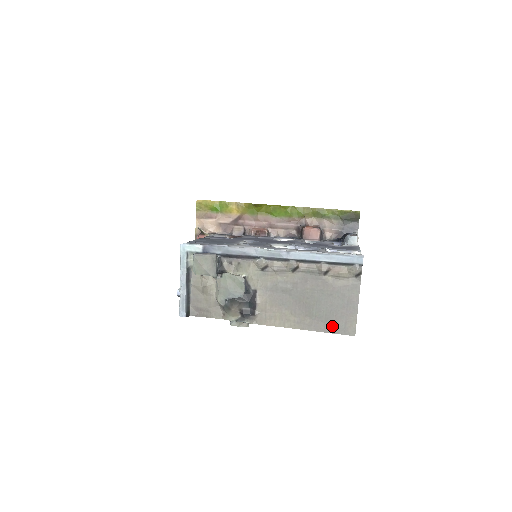
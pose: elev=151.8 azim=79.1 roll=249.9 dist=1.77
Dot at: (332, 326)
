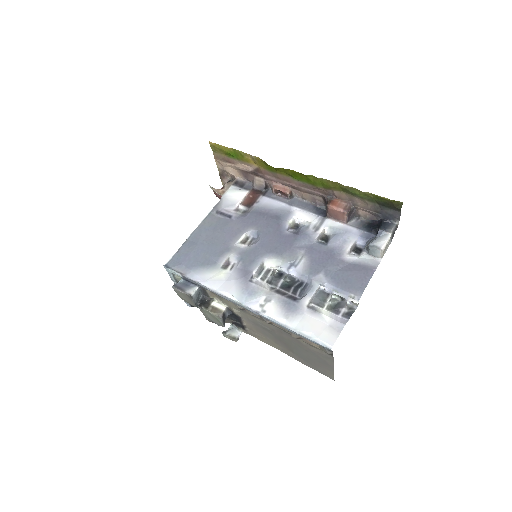
Dot at: (312, 366)
